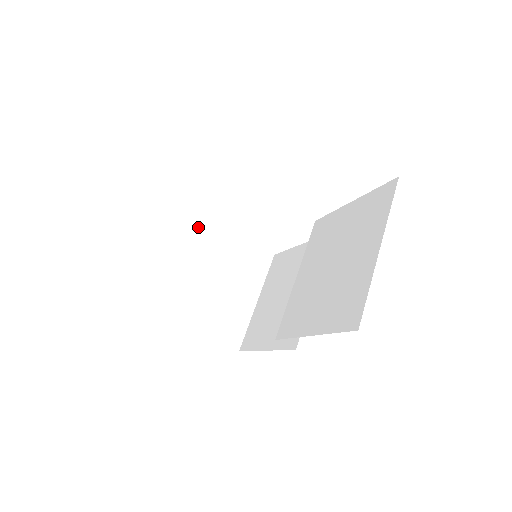
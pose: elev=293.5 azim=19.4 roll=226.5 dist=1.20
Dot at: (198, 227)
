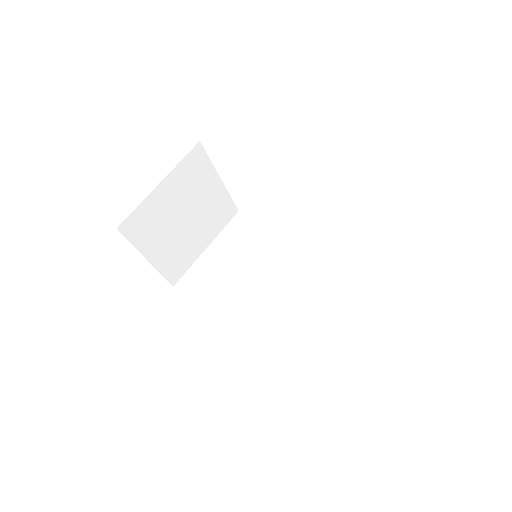
Dot at: (196, 166)
